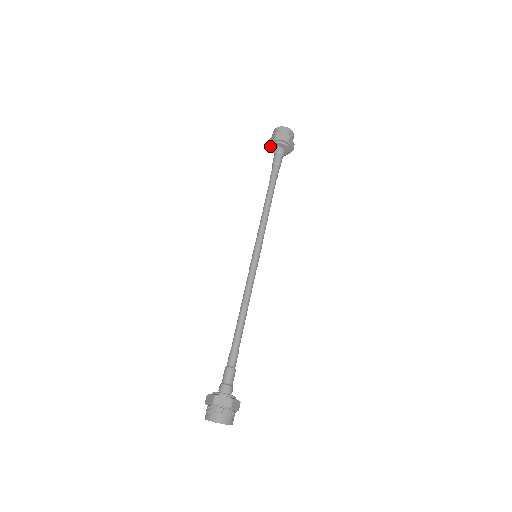
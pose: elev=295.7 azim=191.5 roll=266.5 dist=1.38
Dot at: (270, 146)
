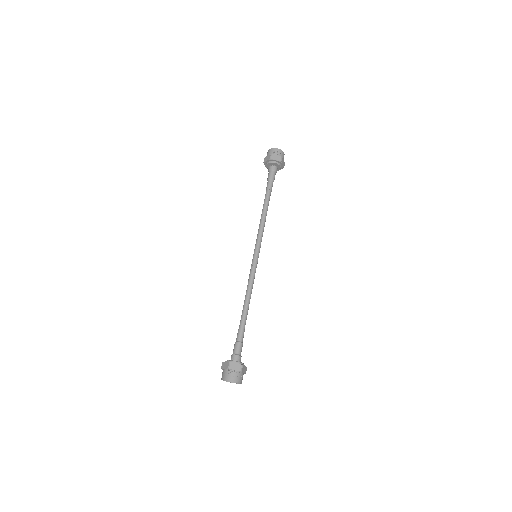
Dot at: occluded
